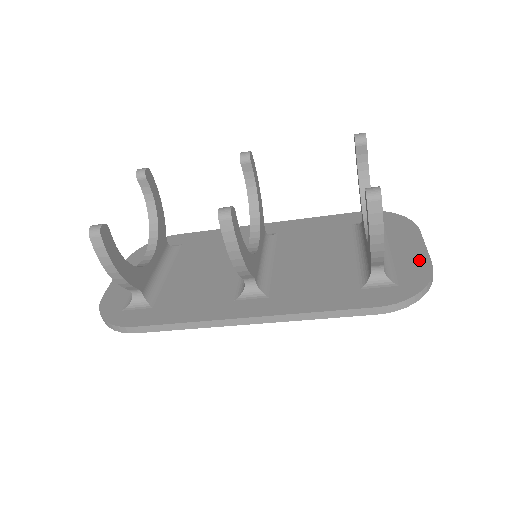
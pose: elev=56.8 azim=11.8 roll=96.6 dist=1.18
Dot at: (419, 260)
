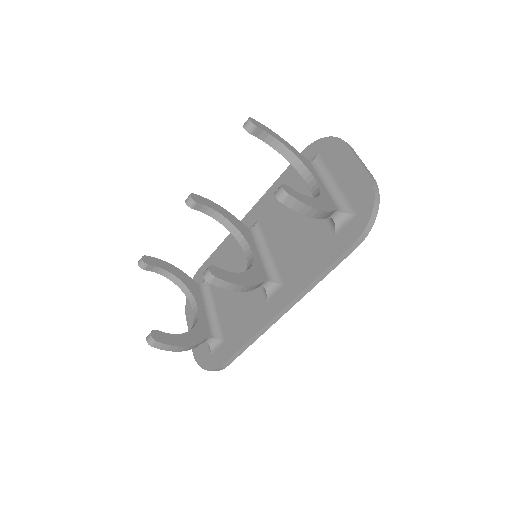
Dot at: (359, 178)
